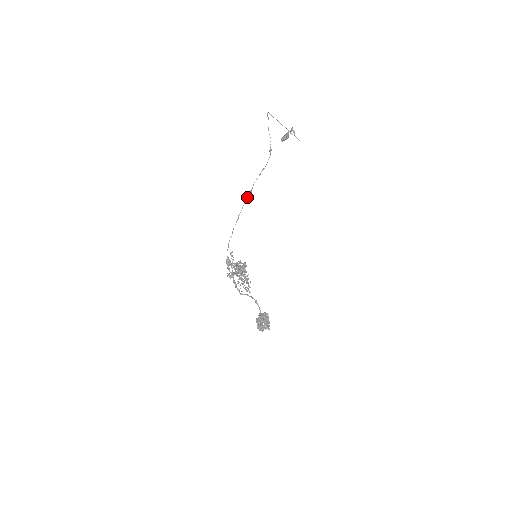
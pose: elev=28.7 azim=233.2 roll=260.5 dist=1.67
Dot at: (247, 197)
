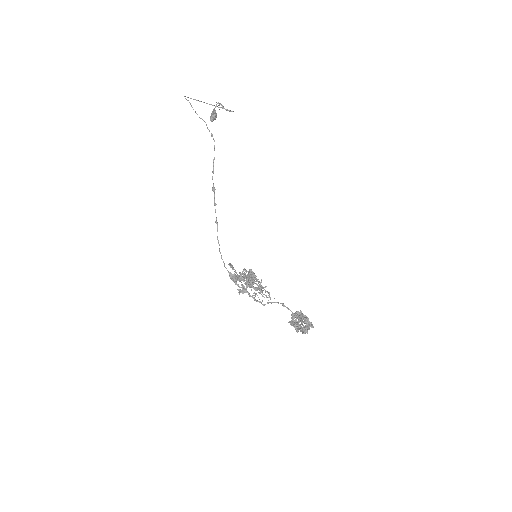
Dot at: (214, 197)
